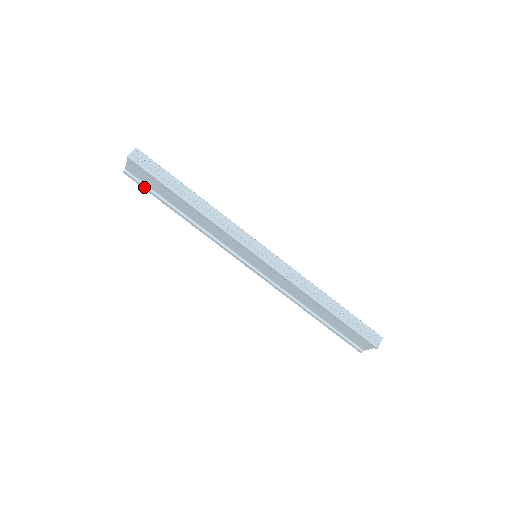
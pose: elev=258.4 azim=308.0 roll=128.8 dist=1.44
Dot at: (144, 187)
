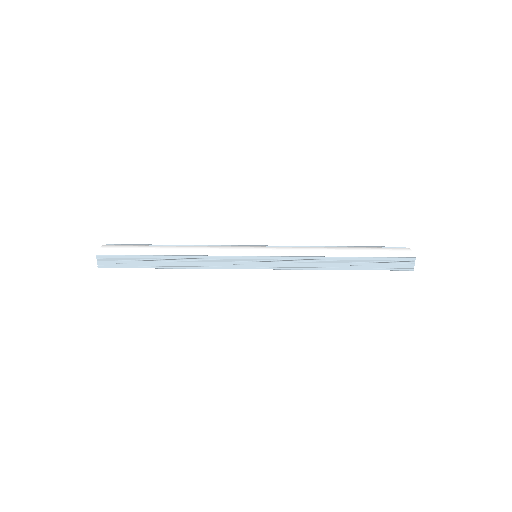
Dot at: occluded
